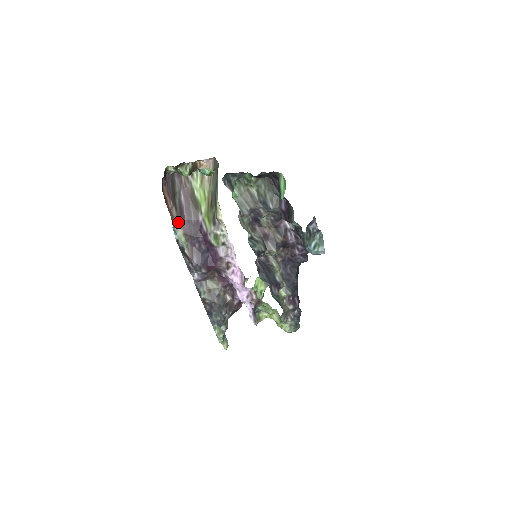
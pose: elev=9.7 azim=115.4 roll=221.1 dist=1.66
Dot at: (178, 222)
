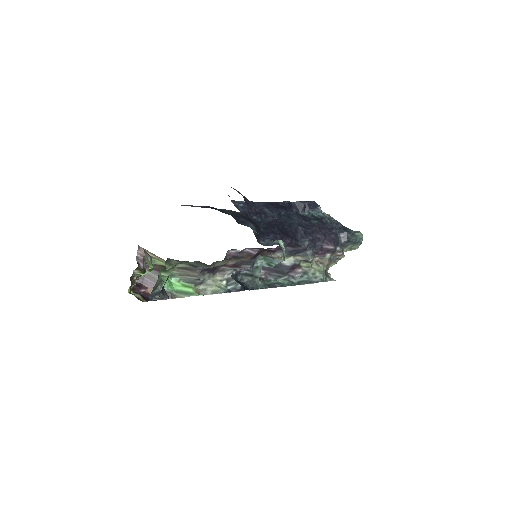
Dot at: occluded
